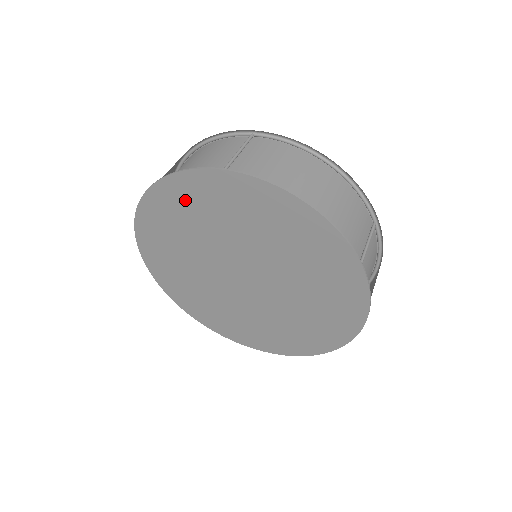
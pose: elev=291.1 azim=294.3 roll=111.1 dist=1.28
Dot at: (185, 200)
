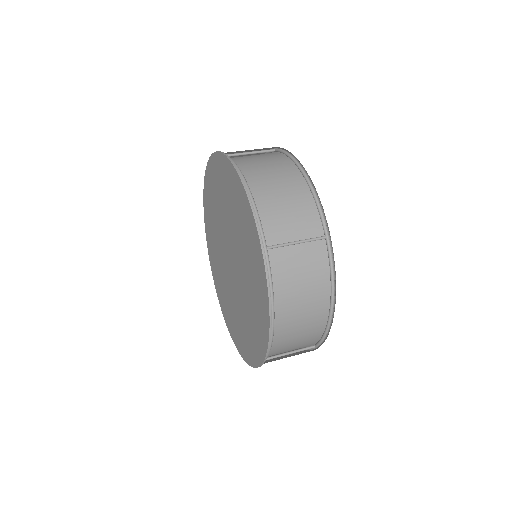
Dot at: (242, 210)
